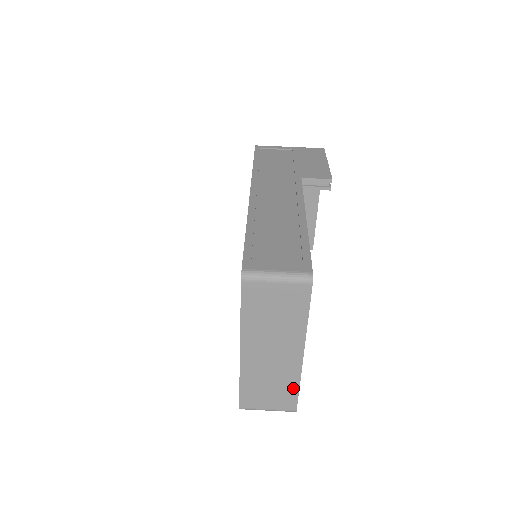
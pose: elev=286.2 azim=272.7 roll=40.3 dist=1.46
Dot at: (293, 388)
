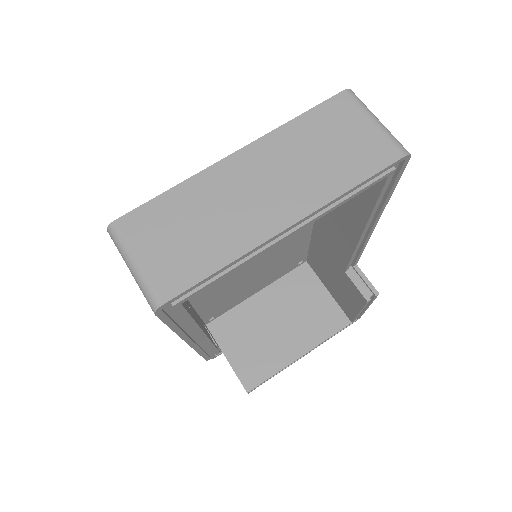
Dot at: (212, 262)
